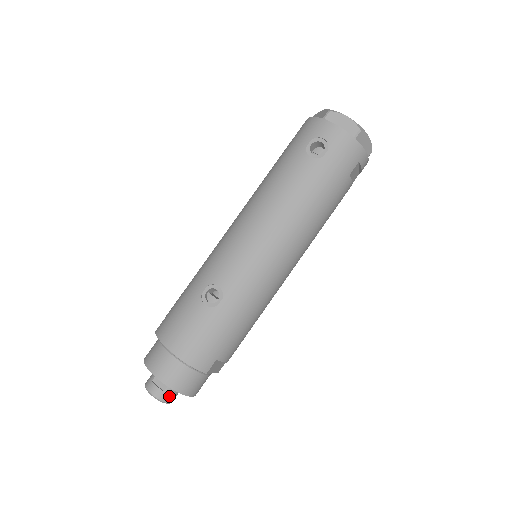
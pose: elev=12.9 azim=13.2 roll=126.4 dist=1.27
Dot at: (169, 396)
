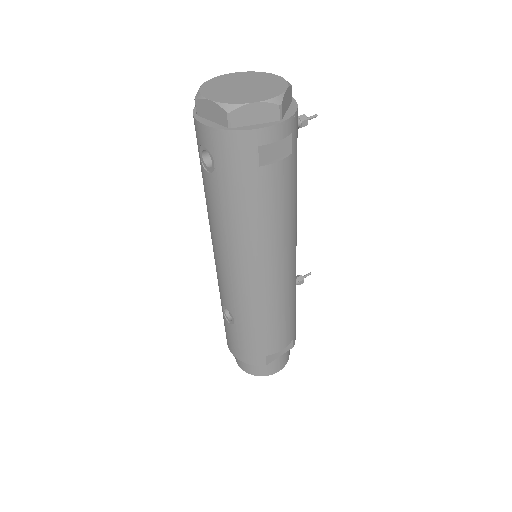
Dot at: occluded
